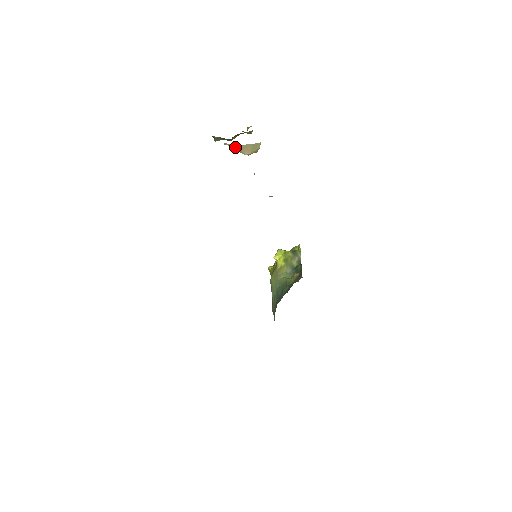
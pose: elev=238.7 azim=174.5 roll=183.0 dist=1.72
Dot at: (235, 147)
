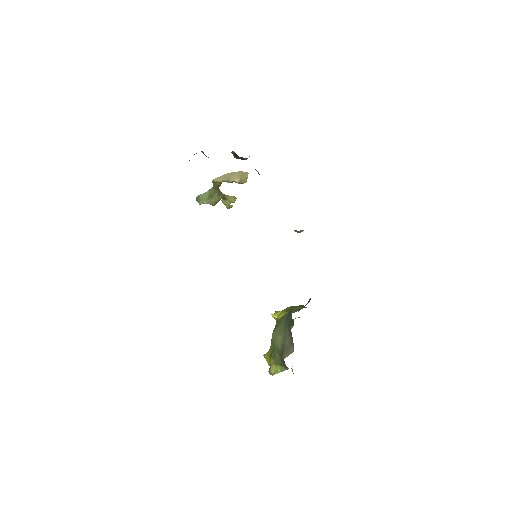
Dot at: (224, 178)
